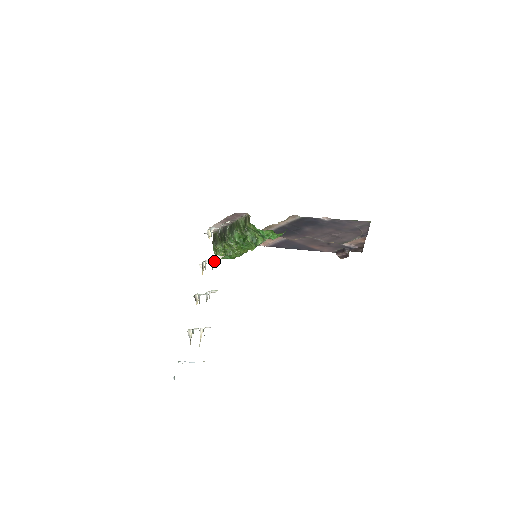
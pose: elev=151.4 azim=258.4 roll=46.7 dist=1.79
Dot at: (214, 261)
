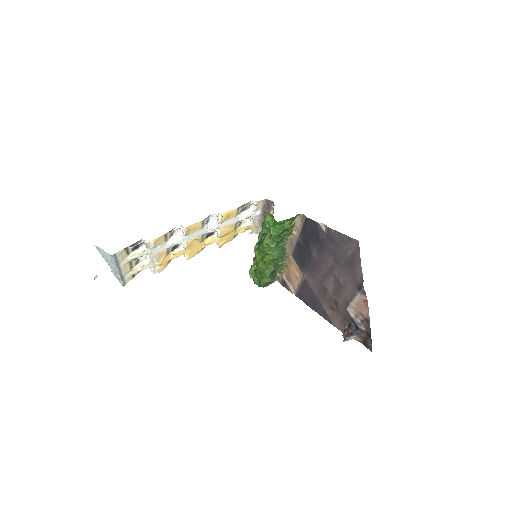
Dot at: (216, 223)
